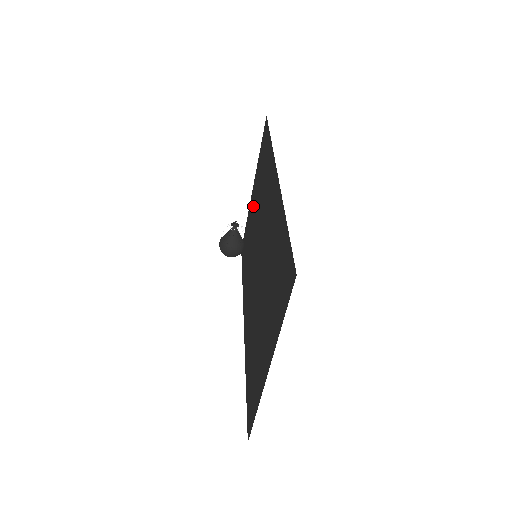
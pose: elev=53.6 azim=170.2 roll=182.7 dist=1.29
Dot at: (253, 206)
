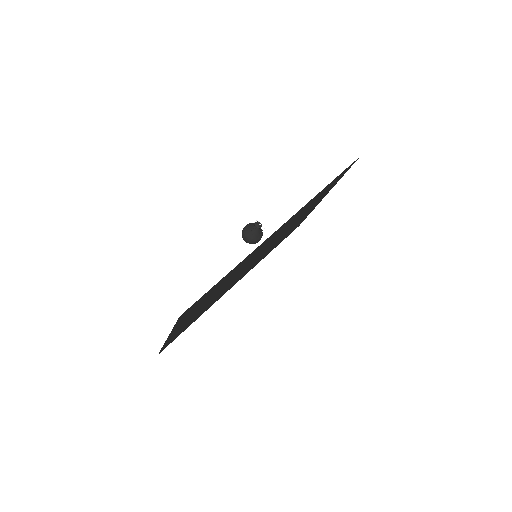
Dot at: (308, 211)
